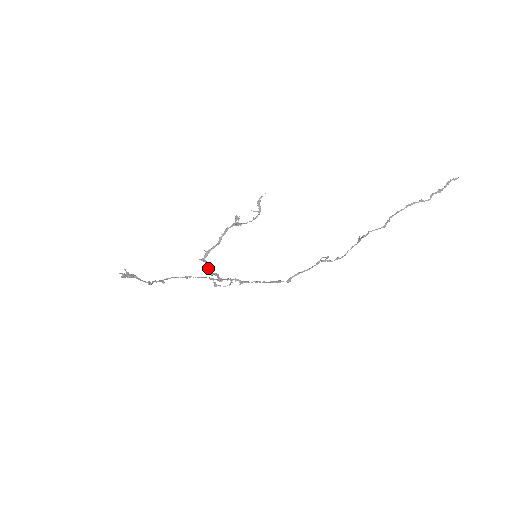
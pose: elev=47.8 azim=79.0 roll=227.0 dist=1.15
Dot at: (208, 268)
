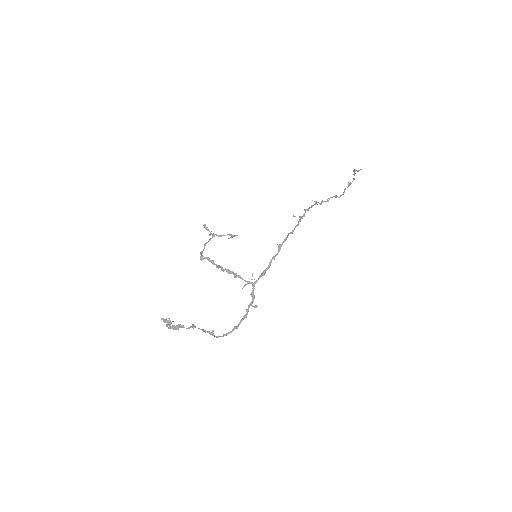
Dot at: occluded
